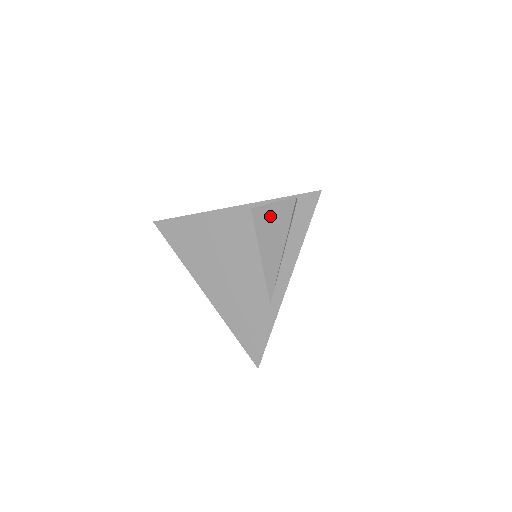
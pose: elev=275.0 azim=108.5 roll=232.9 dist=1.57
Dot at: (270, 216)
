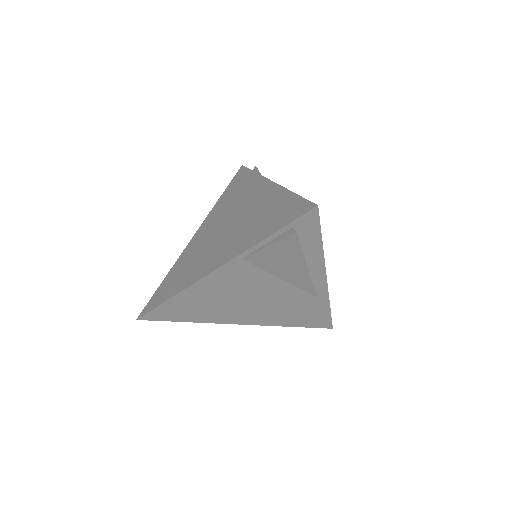
Dot at: (272, 255)
